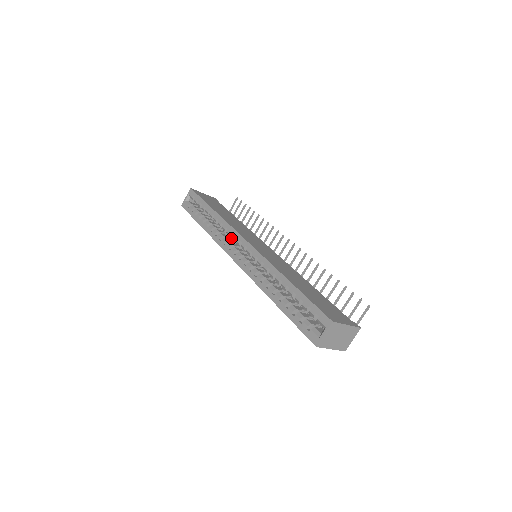
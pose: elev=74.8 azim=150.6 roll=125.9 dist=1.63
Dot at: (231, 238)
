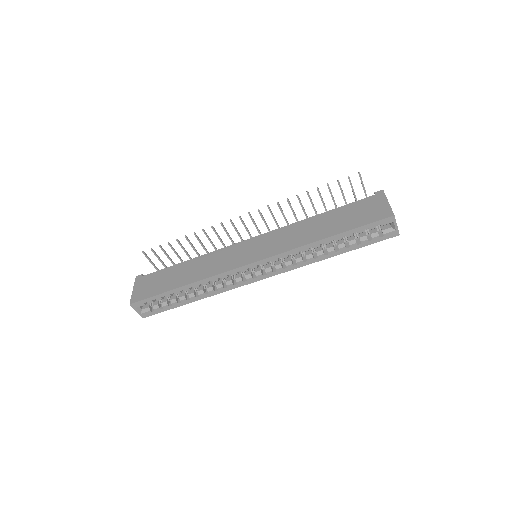
Dot at: occluded
